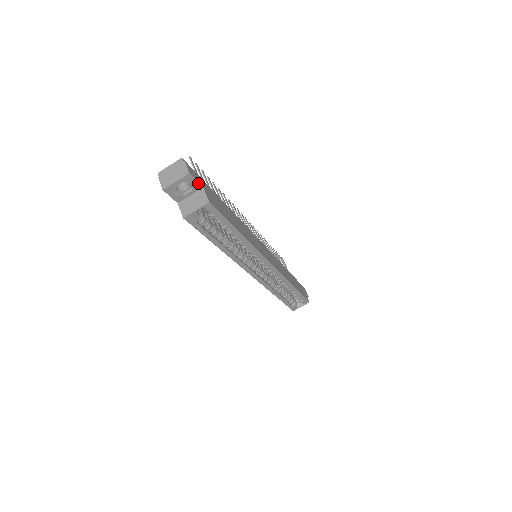
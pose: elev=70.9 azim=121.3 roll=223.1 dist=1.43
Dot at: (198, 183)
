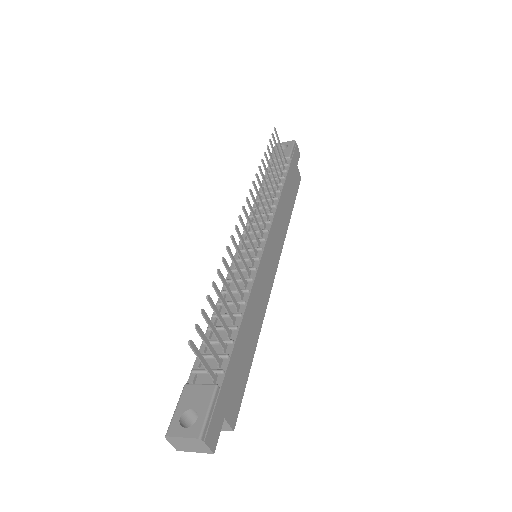
Dot at: (220, 429)
